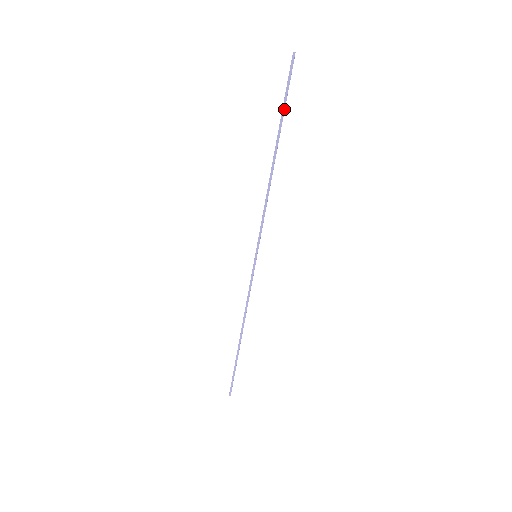
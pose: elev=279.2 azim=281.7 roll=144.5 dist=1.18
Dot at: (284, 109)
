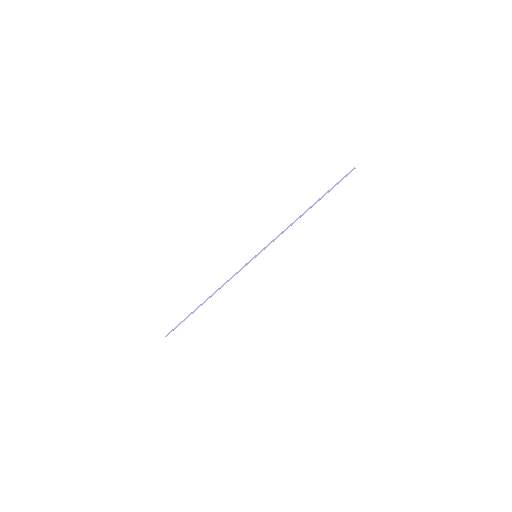
Dot at: (331, 189)
